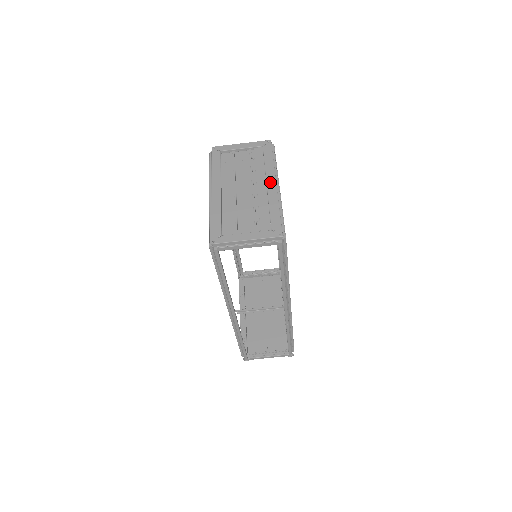
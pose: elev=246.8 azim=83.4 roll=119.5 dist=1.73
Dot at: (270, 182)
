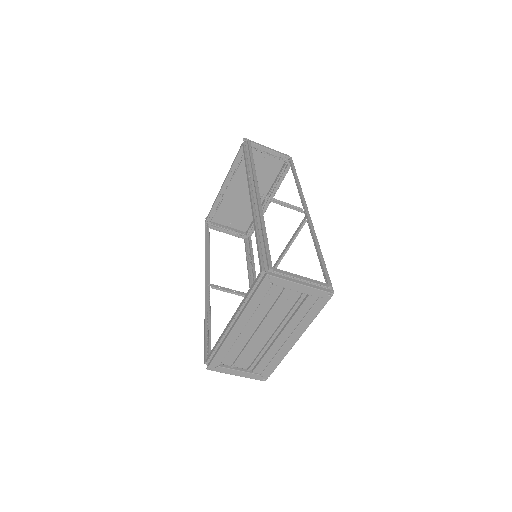
Dot at: (292, 339)
